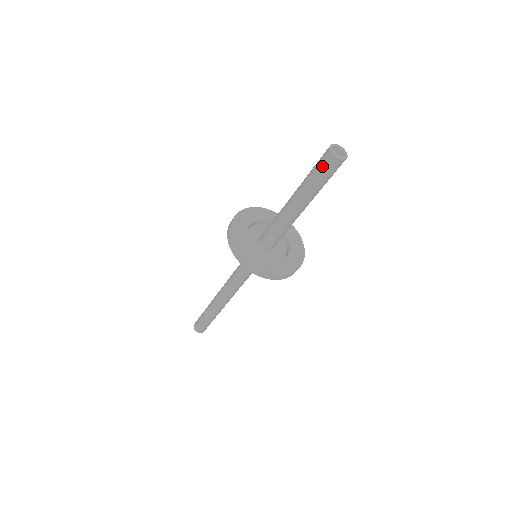
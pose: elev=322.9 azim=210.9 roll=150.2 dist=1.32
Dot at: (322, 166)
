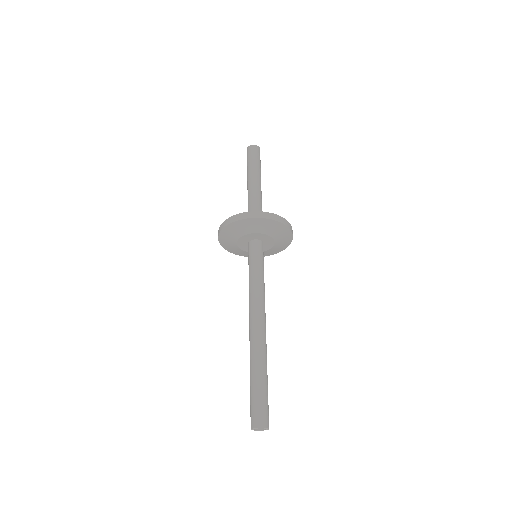
Dot at: (247, 160)
